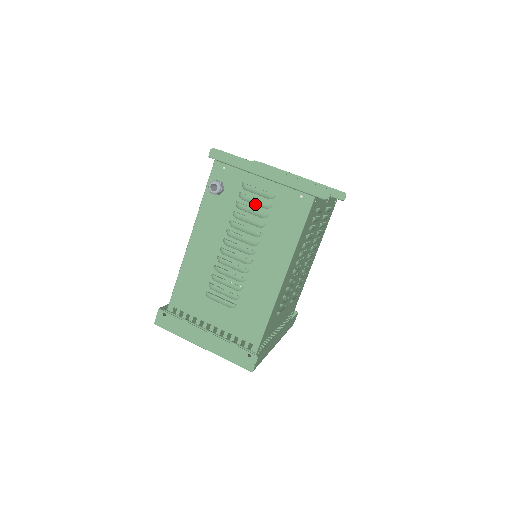
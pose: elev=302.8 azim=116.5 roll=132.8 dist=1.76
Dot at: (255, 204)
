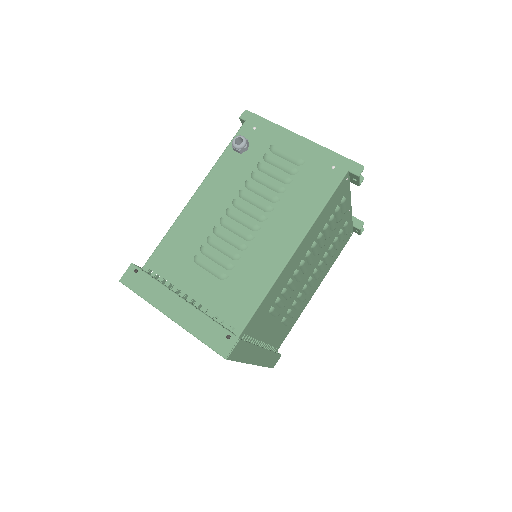
Dot at: (279, 168)
